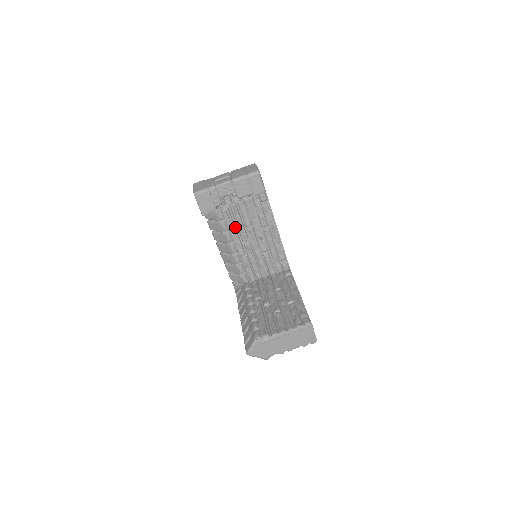
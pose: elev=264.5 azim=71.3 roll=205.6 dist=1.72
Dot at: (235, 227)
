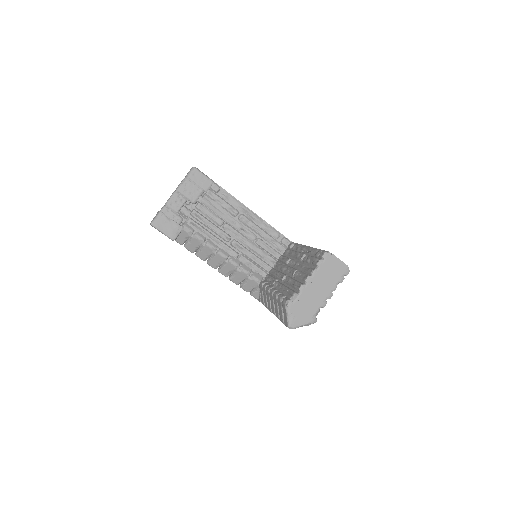
Dot at: (210, 233)
